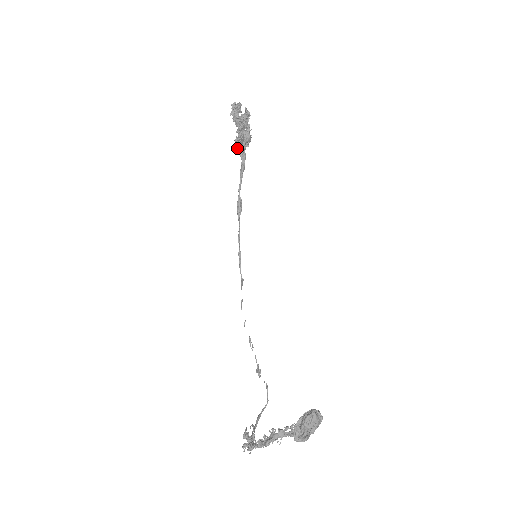
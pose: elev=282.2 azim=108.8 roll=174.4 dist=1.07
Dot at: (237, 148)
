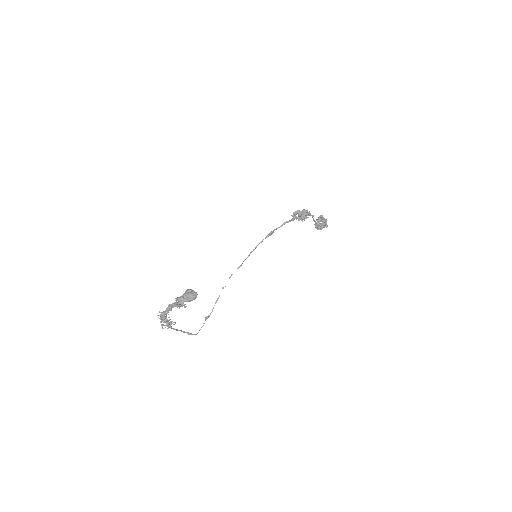
Dot at: (293, 214)
